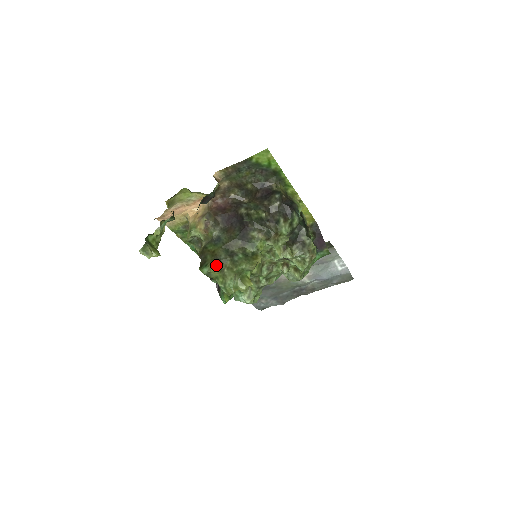
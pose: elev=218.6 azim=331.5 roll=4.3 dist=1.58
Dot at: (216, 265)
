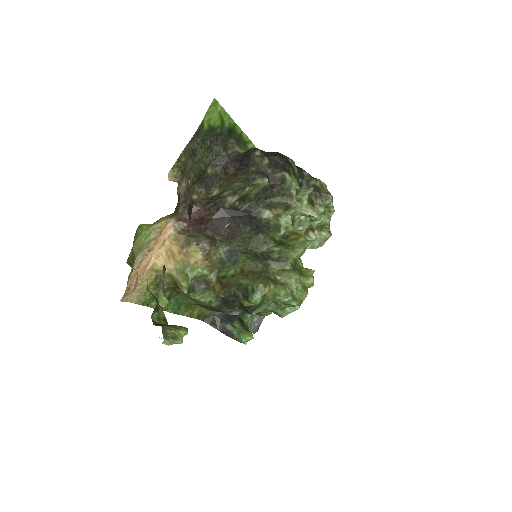
Dot at: (265, 280)
